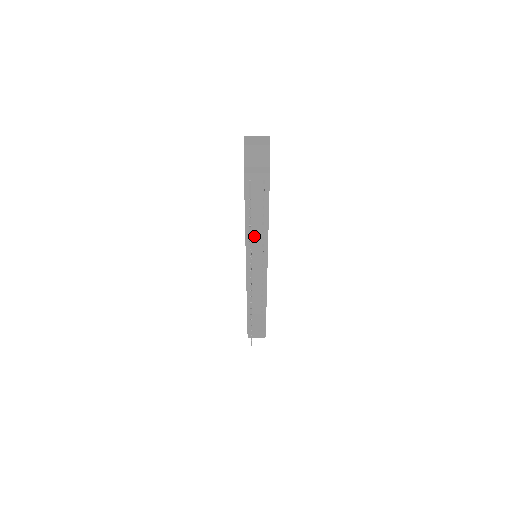
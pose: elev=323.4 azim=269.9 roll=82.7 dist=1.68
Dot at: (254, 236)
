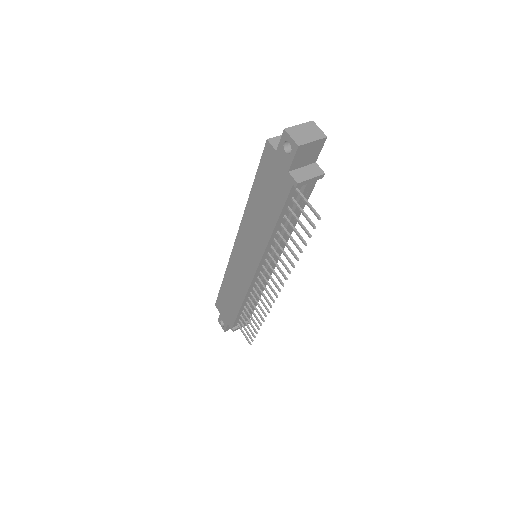
Dot at: occluded
